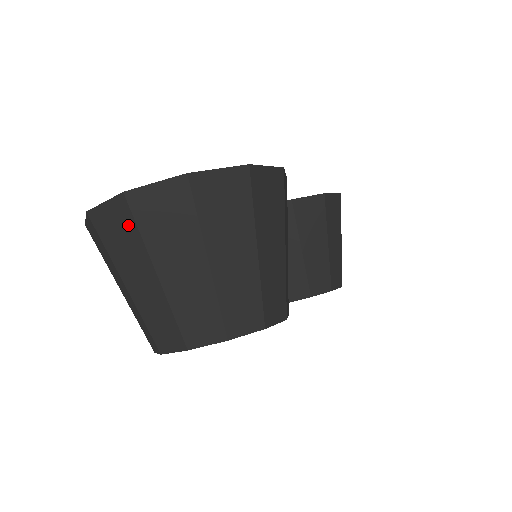
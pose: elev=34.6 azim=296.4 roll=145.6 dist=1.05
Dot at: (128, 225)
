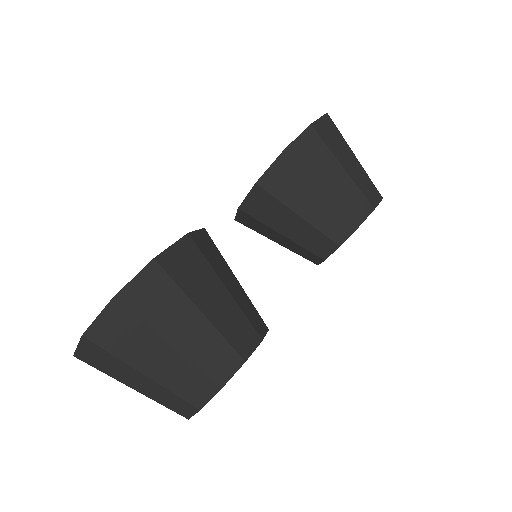
Dot at: occluded
